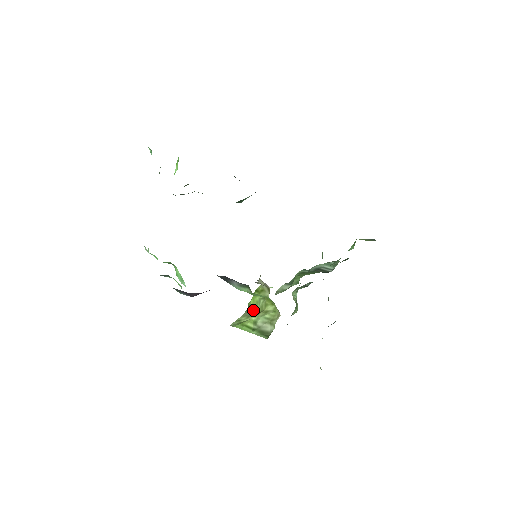
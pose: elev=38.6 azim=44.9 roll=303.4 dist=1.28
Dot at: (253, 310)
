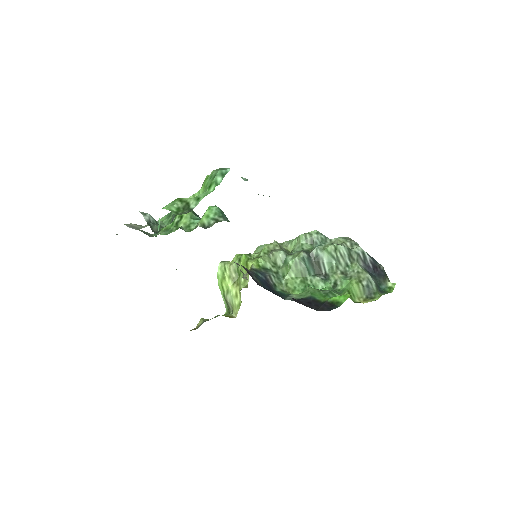
Dot at: (238, 271)
